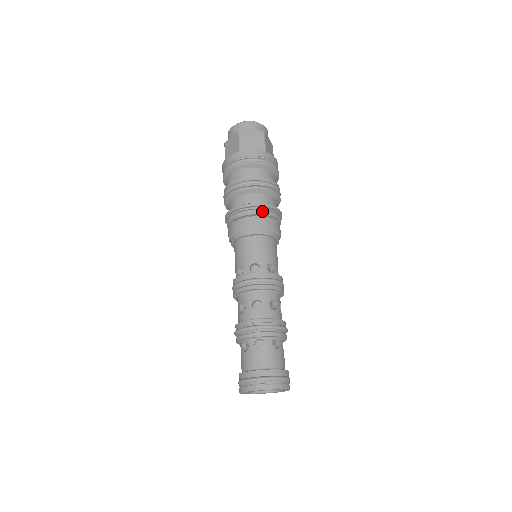
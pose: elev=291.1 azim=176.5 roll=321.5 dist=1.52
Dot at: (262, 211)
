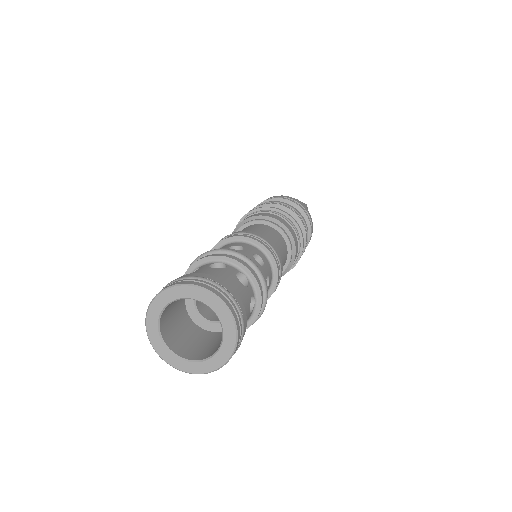
Dot at: (282, 215)
